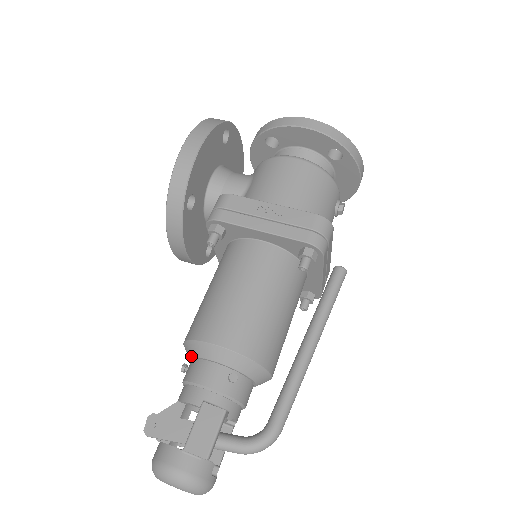
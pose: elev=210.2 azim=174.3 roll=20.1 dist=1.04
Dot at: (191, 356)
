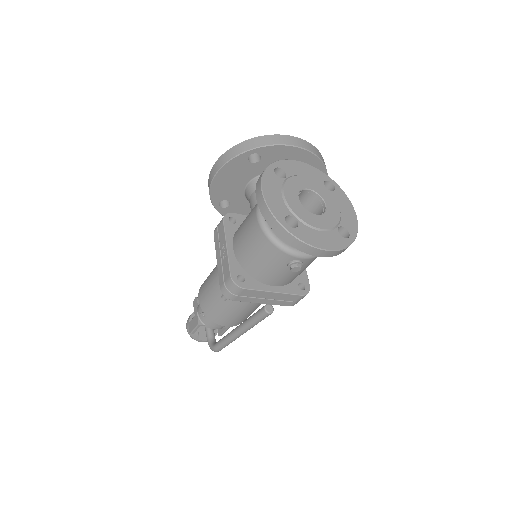
Dot at: occluded
